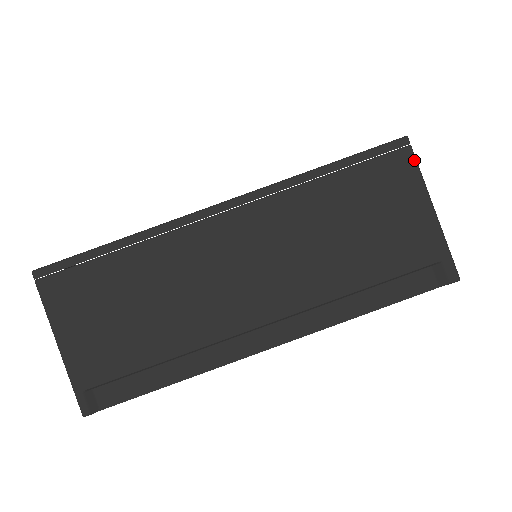
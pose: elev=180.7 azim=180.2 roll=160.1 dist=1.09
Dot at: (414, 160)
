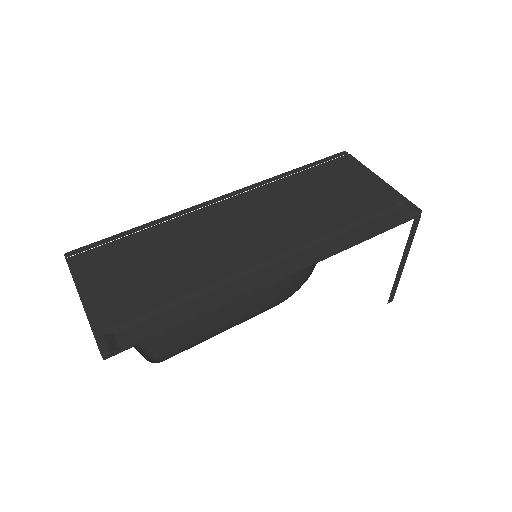
Dot at: (355, 159)
